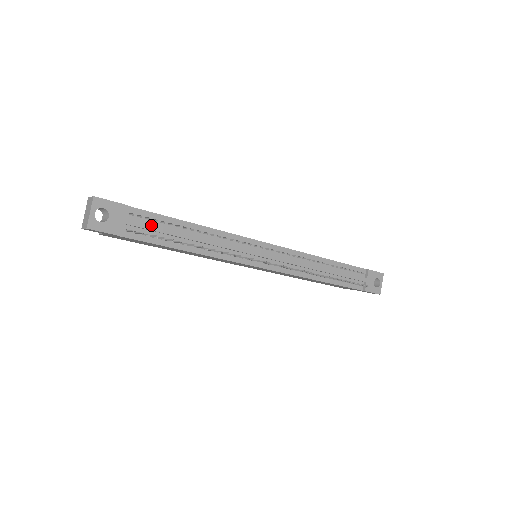
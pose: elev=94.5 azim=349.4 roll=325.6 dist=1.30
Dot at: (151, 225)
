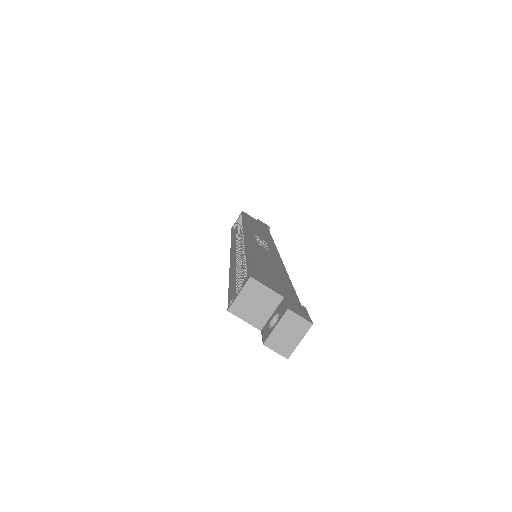
Dot at: occluded
